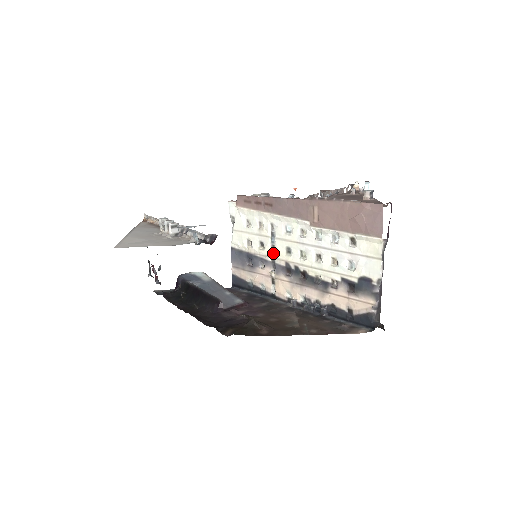
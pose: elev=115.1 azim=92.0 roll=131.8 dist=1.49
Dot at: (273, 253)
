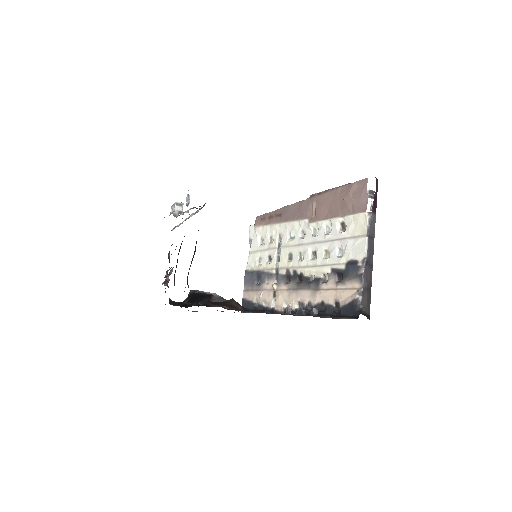
Dot at: (278, 264)
